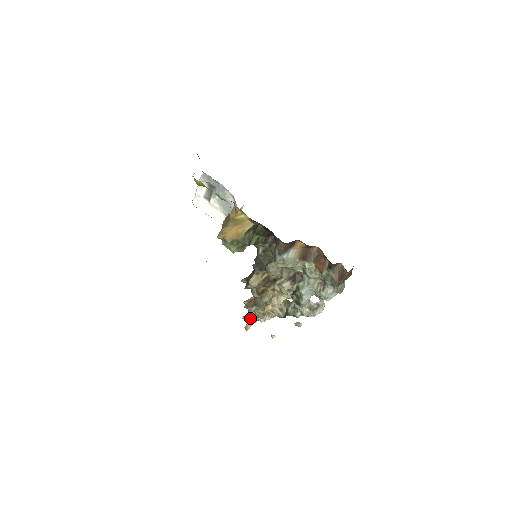
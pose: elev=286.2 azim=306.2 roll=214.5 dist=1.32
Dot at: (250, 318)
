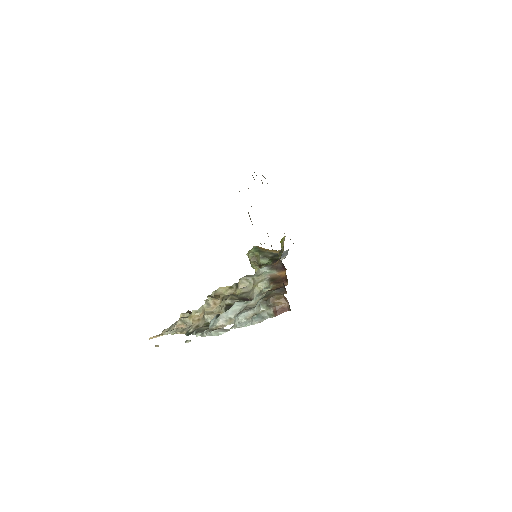
Dot at: (169, 329)
